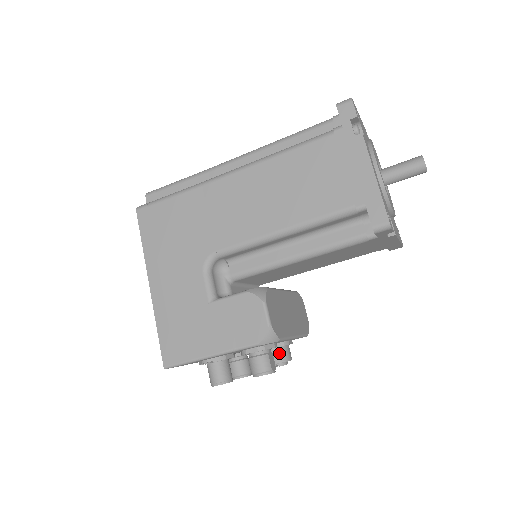
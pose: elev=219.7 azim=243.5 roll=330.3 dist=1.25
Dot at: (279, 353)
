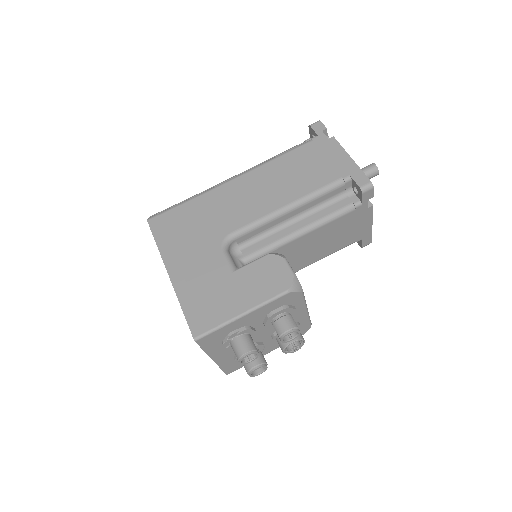
Dot at: occluded
